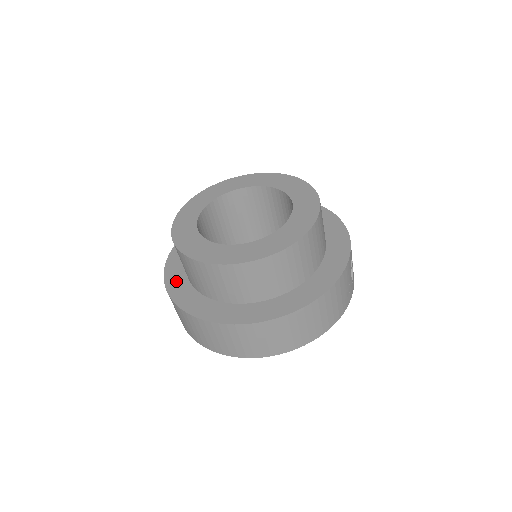
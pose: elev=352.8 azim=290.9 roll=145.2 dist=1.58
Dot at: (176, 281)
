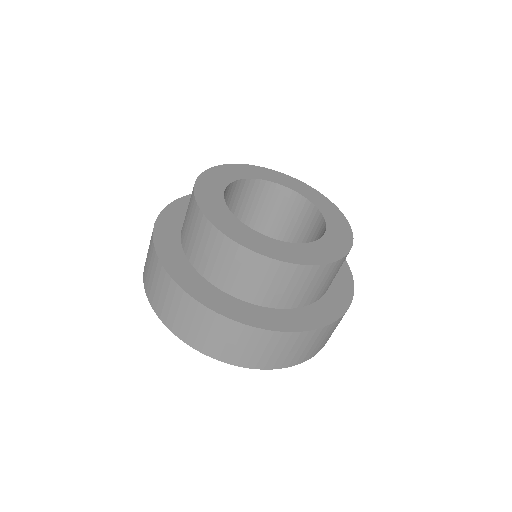
Dot at: (222, 302)
